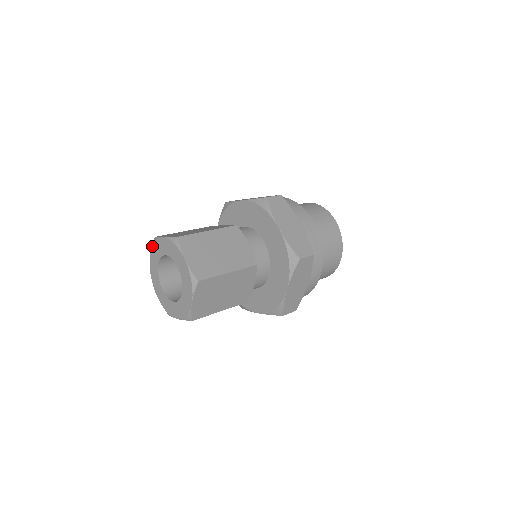
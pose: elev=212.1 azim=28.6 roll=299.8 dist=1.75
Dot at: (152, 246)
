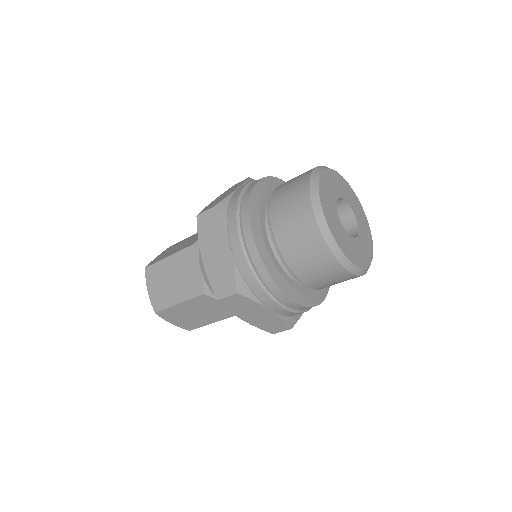
Dot at: occluded
